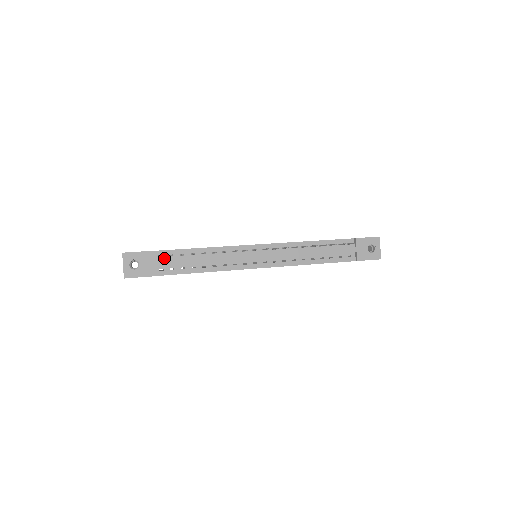
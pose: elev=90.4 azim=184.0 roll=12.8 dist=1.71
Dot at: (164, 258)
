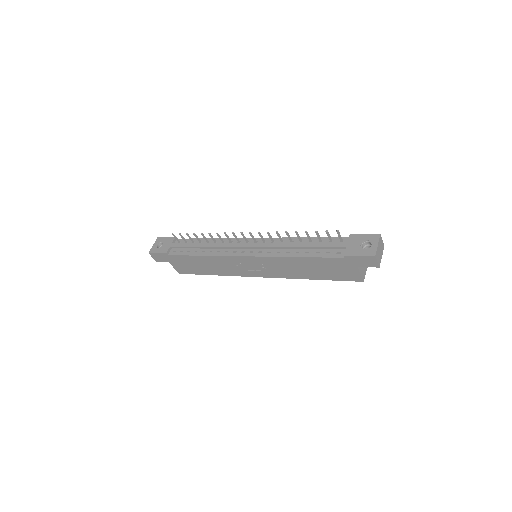
Dot at: occluded
